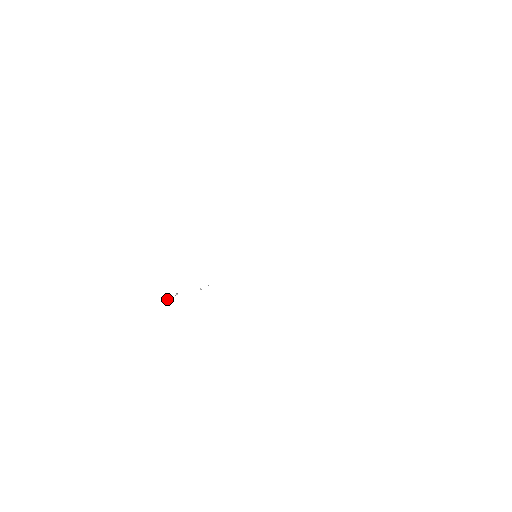
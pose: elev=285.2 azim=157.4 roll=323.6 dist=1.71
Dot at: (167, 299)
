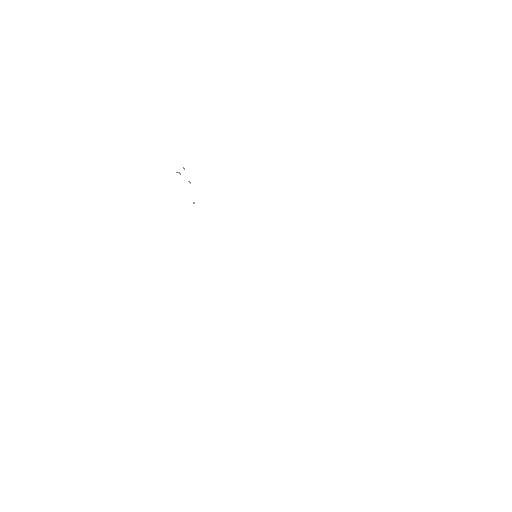
Dot at: occluded
